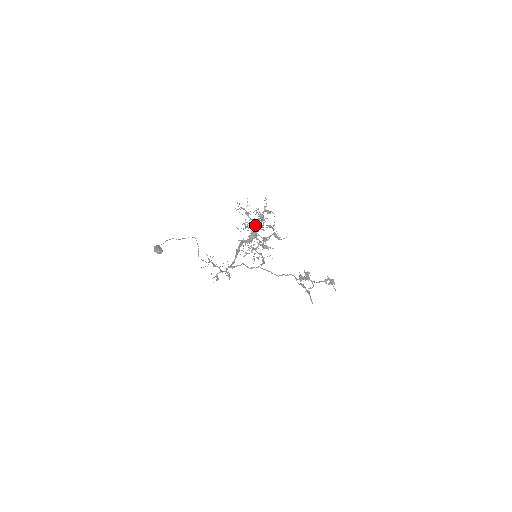
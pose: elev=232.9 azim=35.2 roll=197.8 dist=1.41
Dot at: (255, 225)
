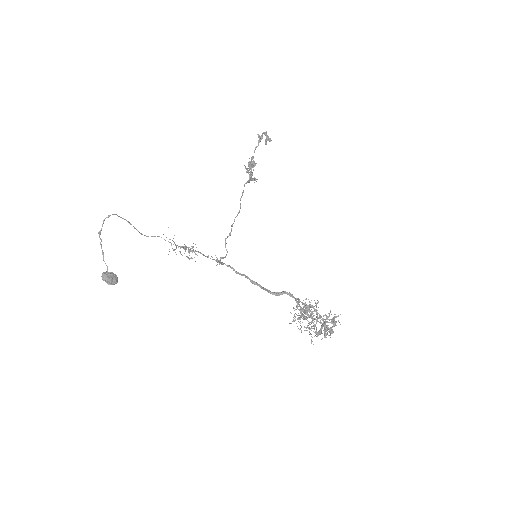
Dot at: occluded
